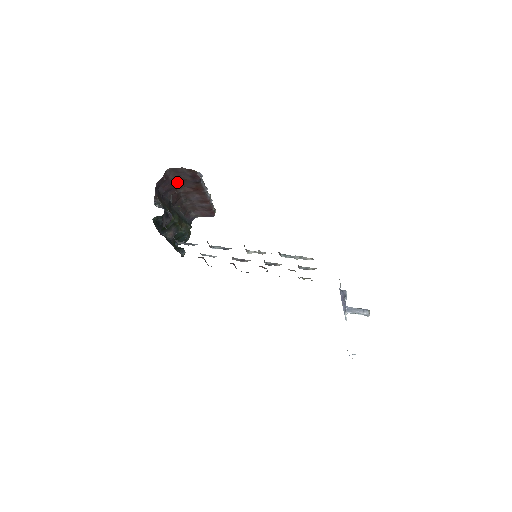
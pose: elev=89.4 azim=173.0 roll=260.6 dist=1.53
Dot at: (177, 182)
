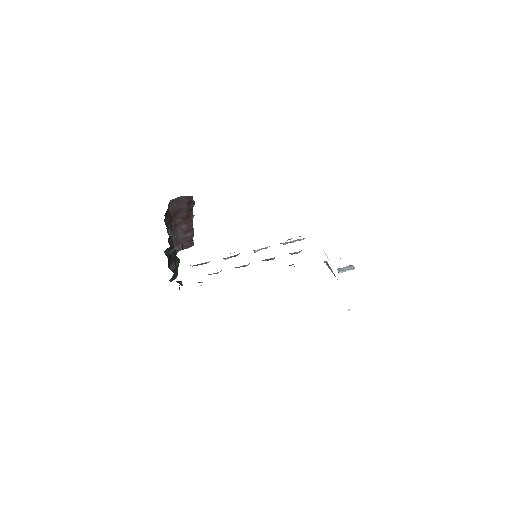
Dot at: (173, 214)
